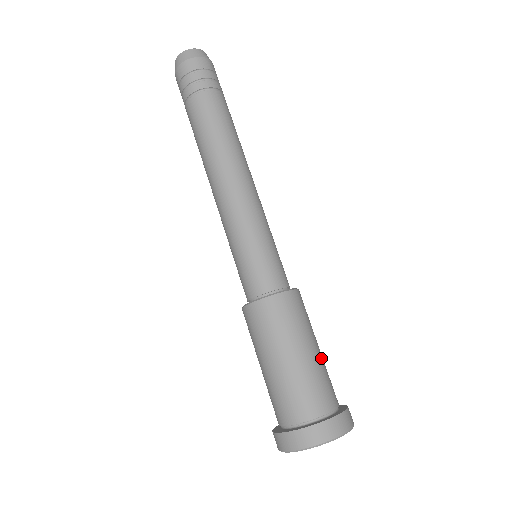
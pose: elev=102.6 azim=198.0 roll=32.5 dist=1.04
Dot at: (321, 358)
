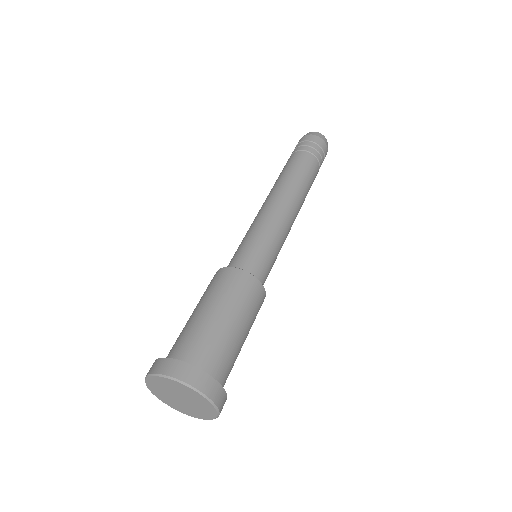
Dot at: (236, 338)
